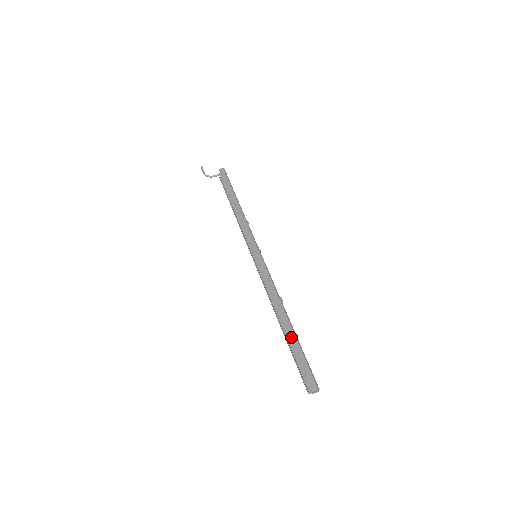
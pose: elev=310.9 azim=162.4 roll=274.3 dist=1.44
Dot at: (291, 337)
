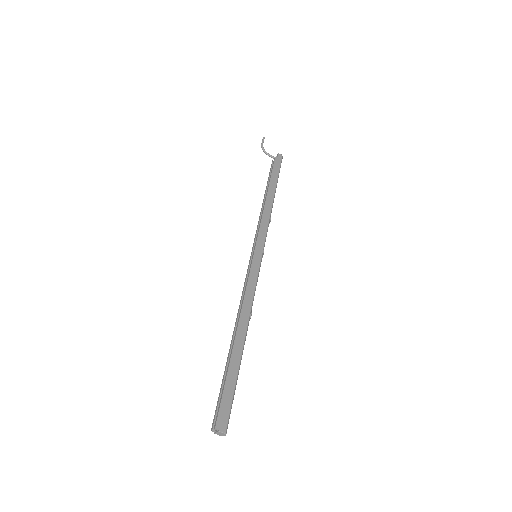
Dot at: (236, 360)
